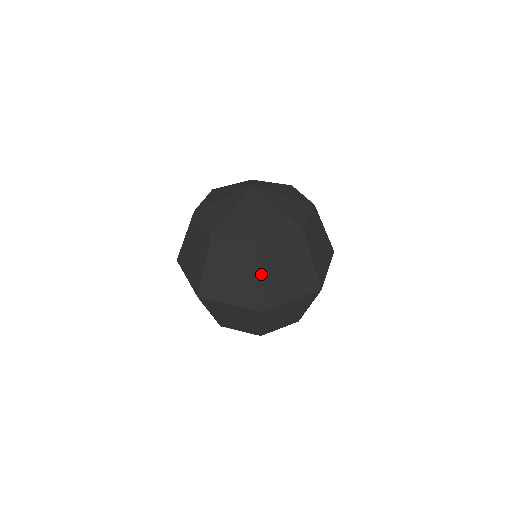
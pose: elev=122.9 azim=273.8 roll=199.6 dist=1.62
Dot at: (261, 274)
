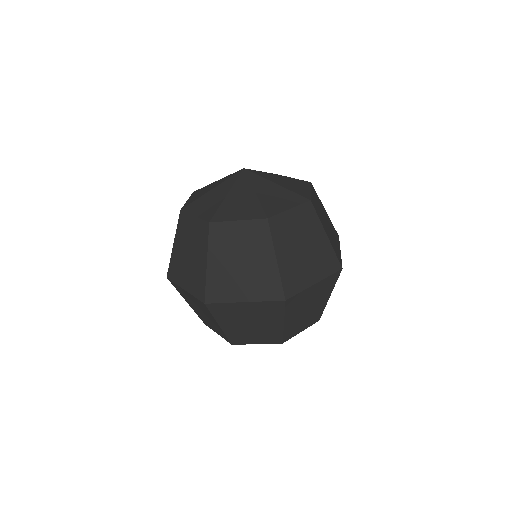
Dot at: (208, 259)
